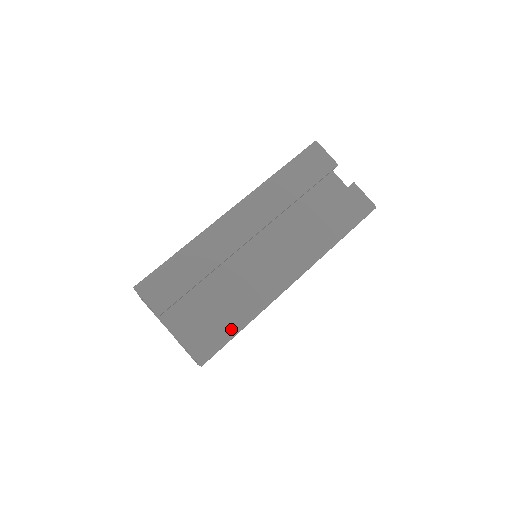
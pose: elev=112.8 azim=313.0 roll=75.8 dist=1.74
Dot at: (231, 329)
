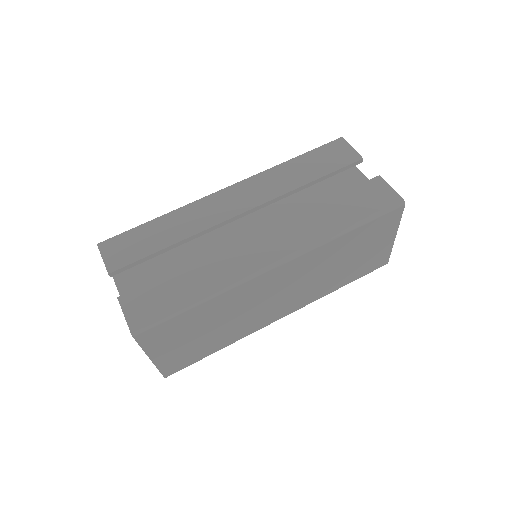
Dot at: (182, 301)
